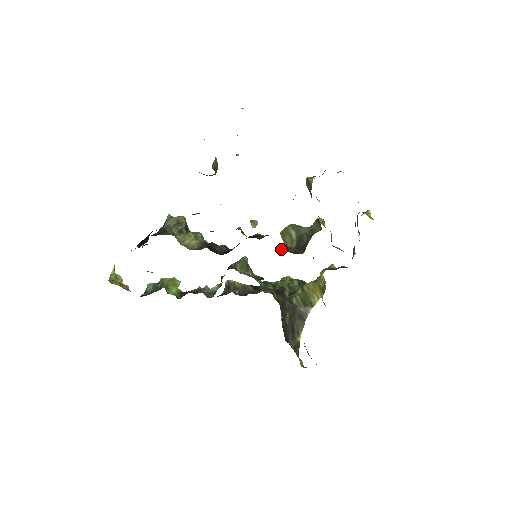
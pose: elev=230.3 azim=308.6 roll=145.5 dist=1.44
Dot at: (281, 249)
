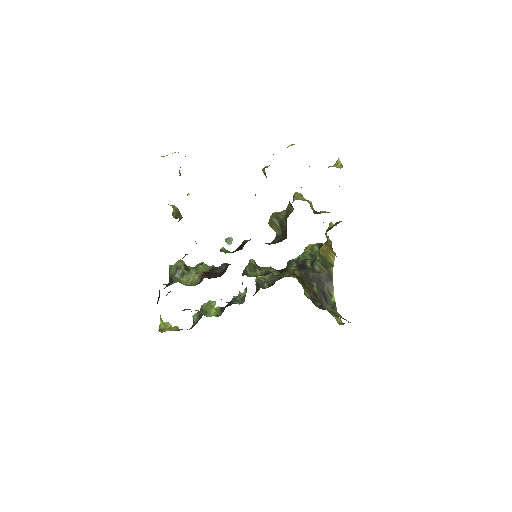
Dot at: occluded
